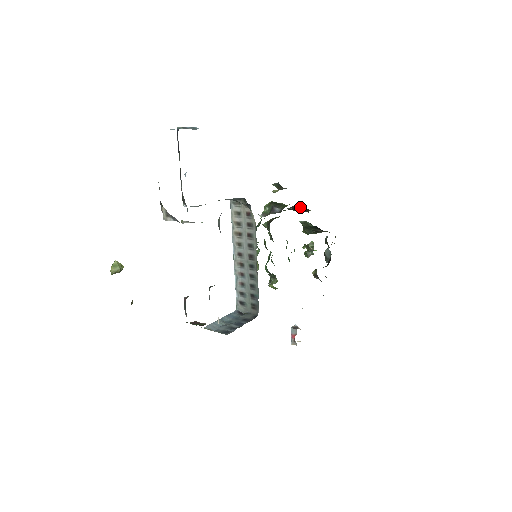
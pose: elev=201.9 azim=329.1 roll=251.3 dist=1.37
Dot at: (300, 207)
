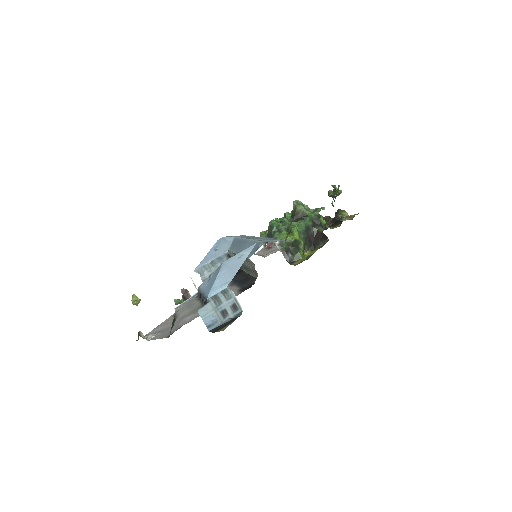
Dot at: (323, 233)
